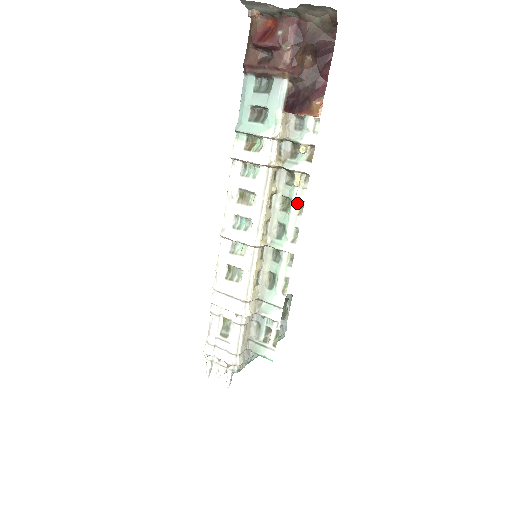
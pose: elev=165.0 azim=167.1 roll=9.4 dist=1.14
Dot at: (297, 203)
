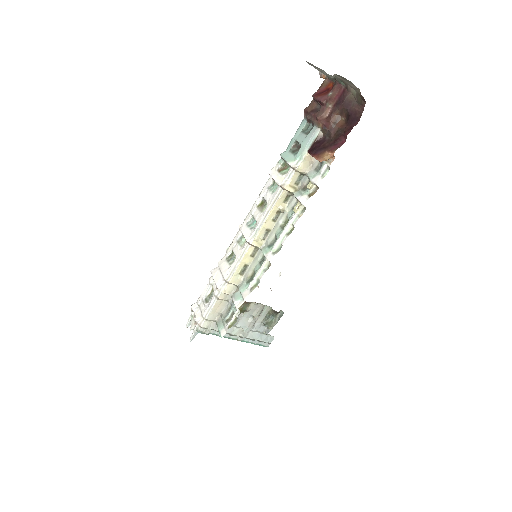
Dot at: (290, 225)
